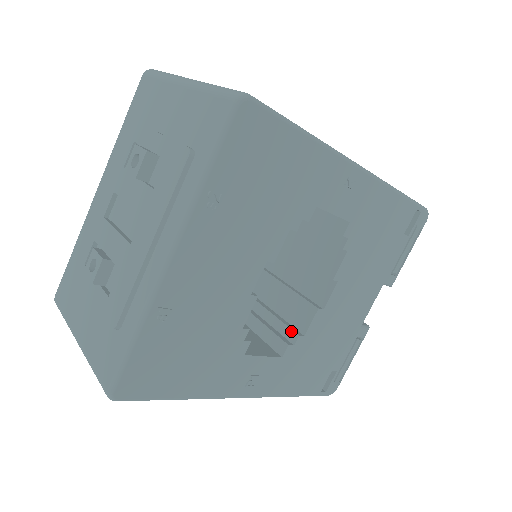
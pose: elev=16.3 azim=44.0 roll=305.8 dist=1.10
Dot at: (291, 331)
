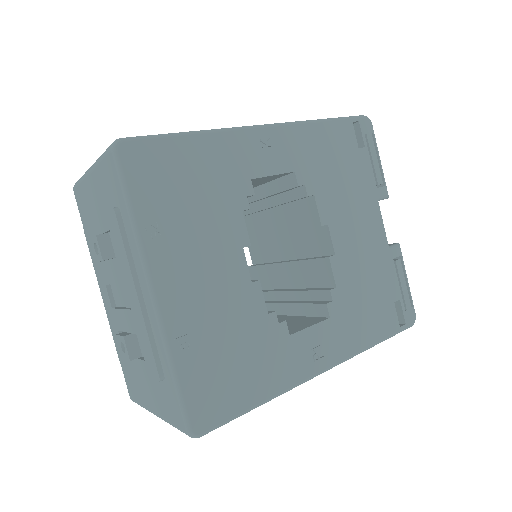
Dot at: (323, 292)
